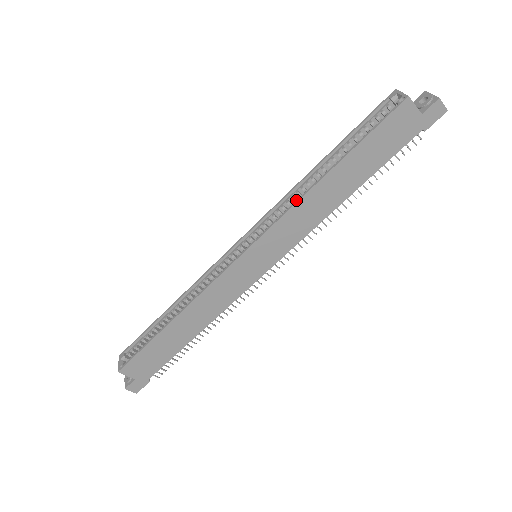
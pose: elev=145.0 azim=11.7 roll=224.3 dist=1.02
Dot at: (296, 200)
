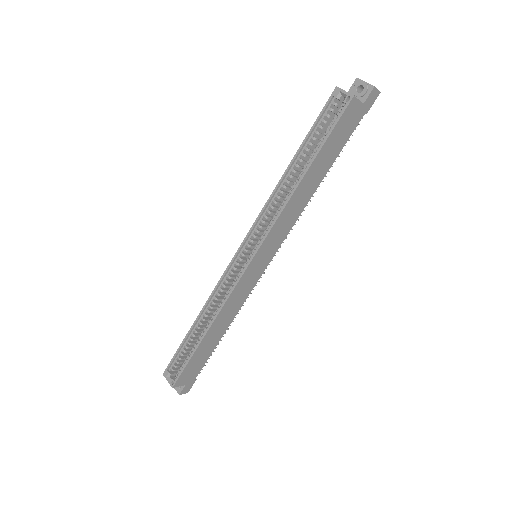
Dot at: (278, 203)
